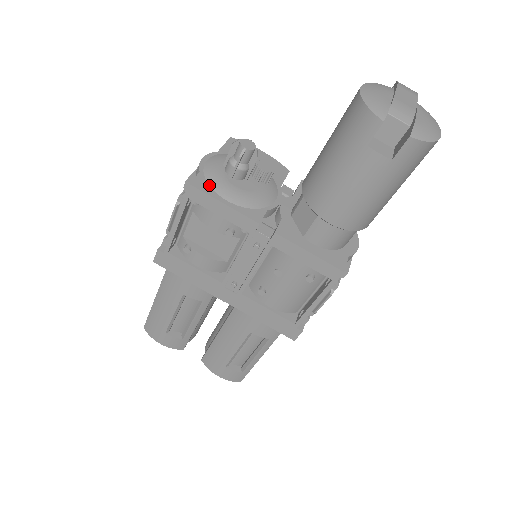
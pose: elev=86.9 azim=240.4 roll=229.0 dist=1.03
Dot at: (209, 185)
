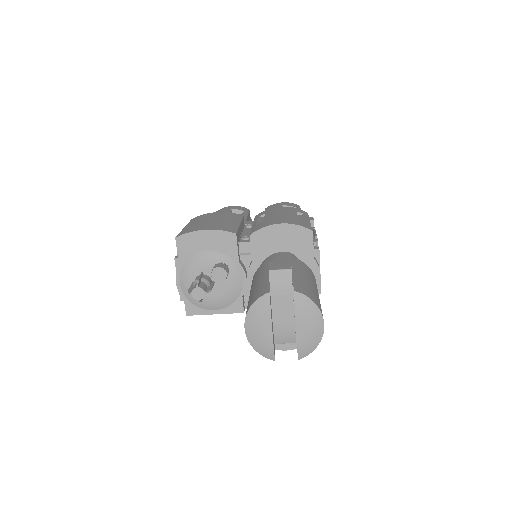
Dot at: (197, 306)
